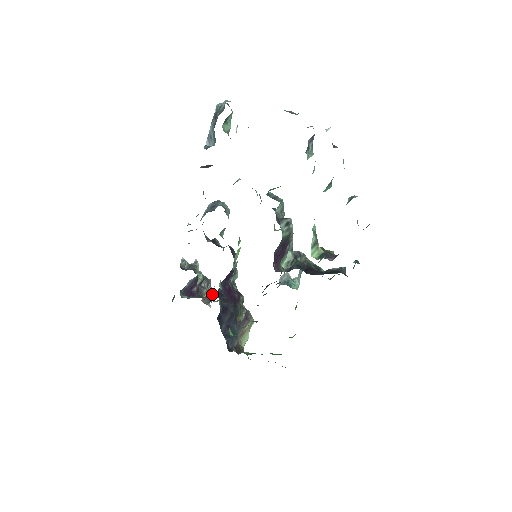
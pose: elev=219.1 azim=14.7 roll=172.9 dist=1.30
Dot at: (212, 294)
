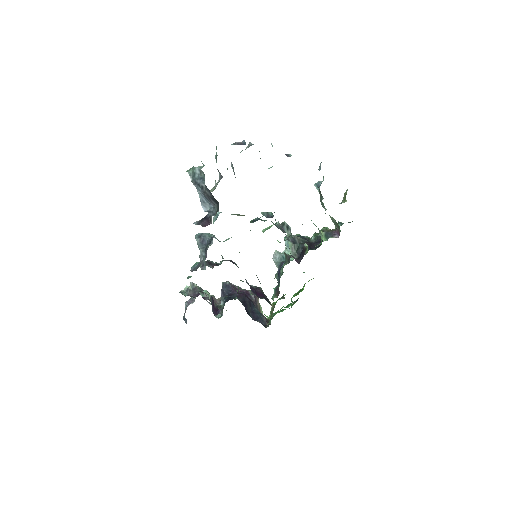
Dot at: (229, 299)
